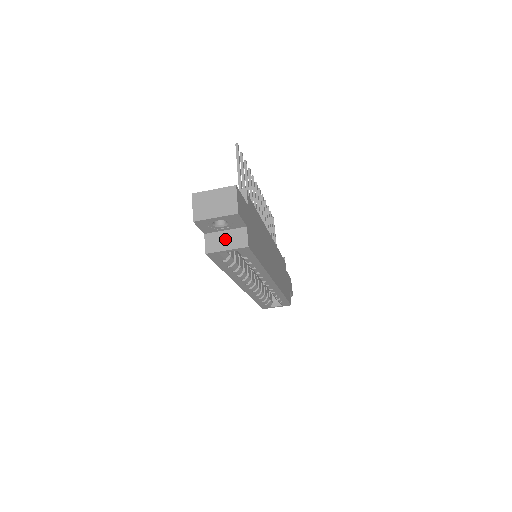
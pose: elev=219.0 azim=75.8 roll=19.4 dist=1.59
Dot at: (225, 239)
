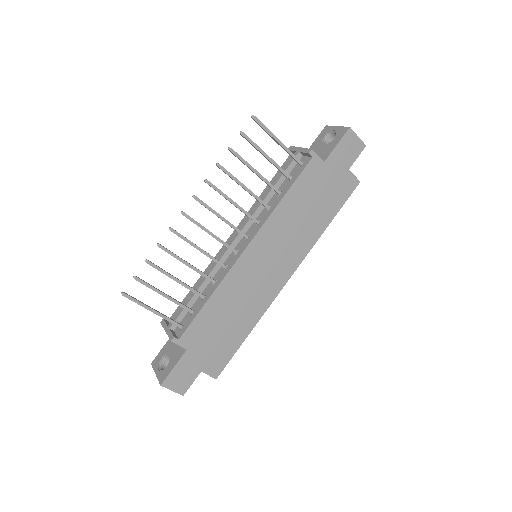
Dot at: occluded
